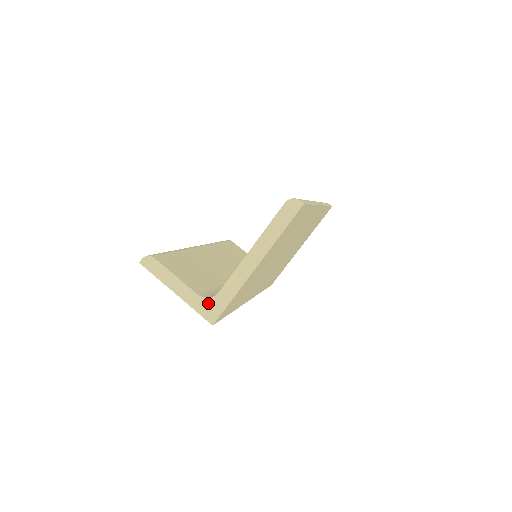
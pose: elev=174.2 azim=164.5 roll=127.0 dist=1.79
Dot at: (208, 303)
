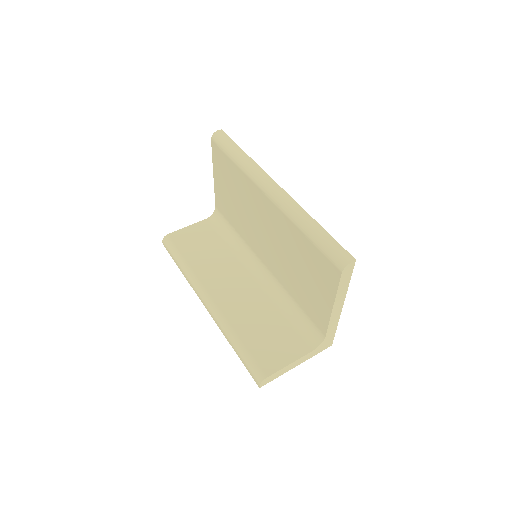
Dot at: (322, 346)
